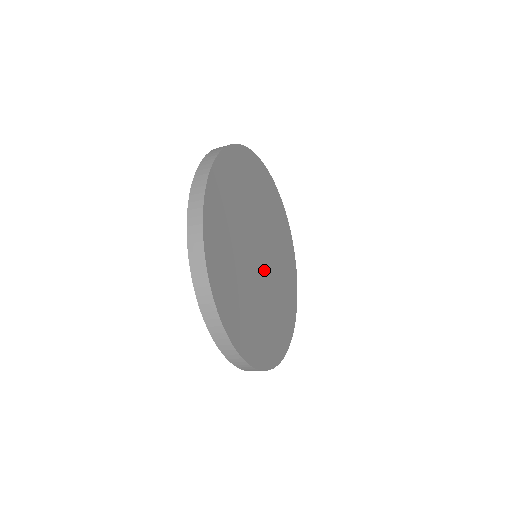
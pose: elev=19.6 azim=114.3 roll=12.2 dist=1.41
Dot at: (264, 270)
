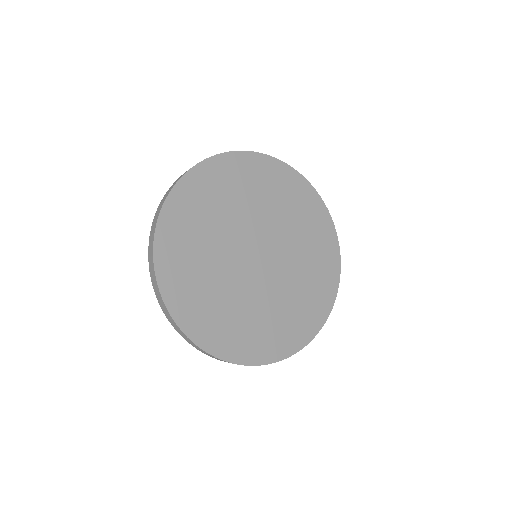
Dot at: (267, 268)
